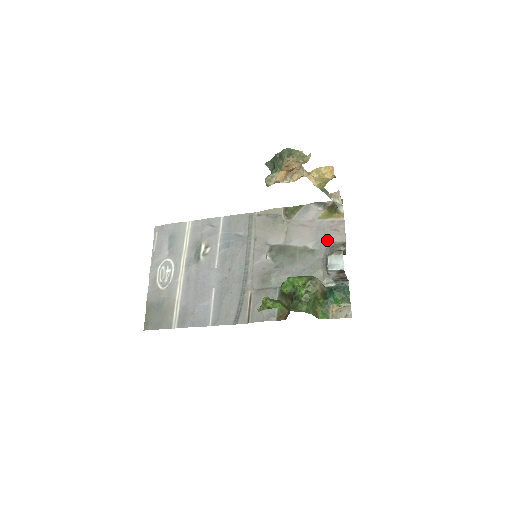
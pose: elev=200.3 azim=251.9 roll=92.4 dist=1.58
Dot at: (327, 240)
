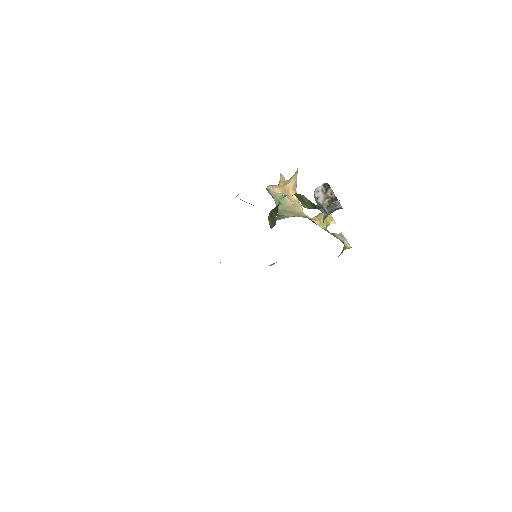
Dot at: occluded
